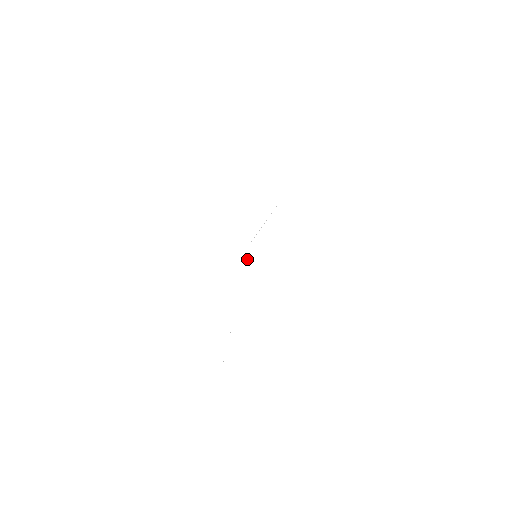
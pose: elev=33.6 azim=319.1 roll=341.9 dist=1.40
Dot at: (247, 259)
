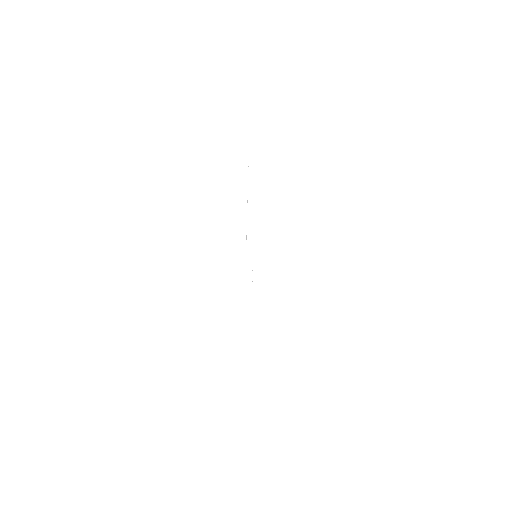
Dot at: occluded
